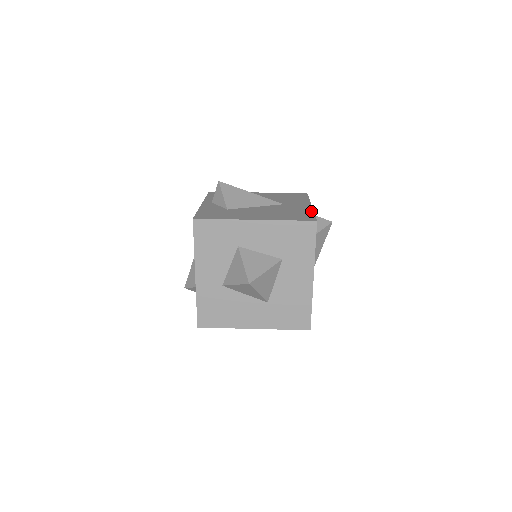
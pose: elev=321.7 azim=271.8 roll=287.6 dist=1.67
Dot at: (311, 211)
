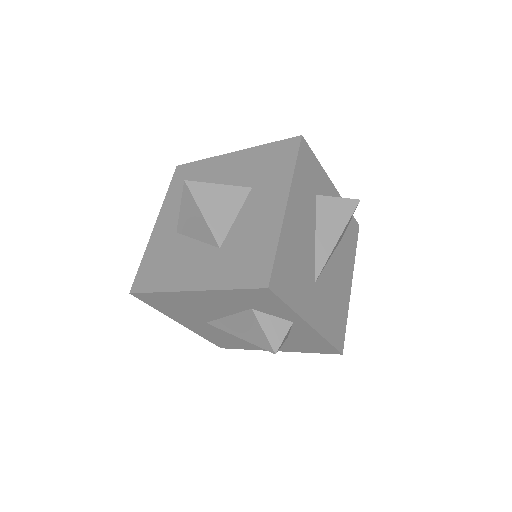
Dot at: occluded
